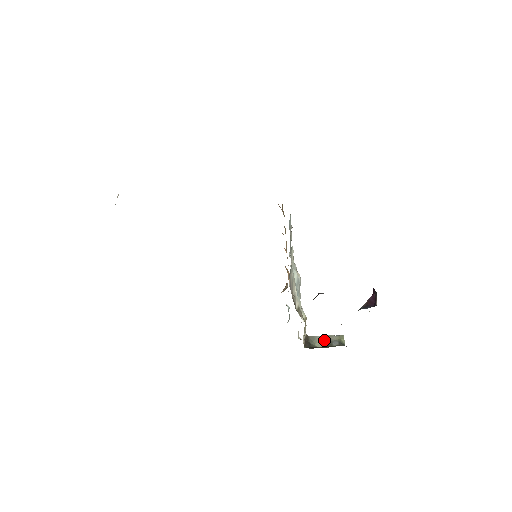
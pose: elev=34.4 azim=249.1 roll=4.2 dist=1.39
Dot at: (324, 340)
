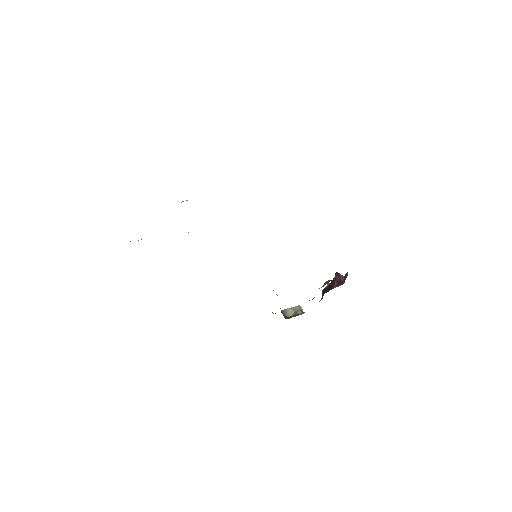
Dot at: (291, 311)
